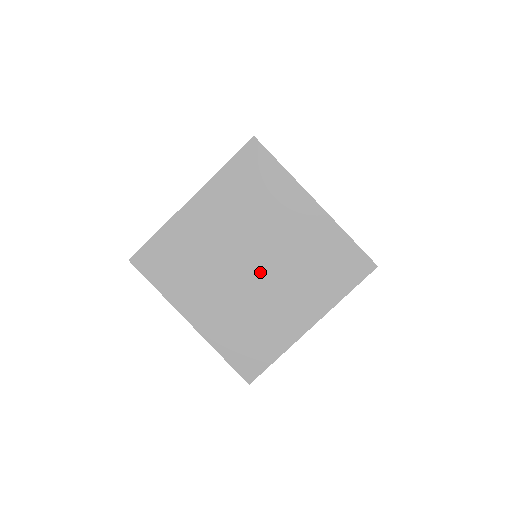
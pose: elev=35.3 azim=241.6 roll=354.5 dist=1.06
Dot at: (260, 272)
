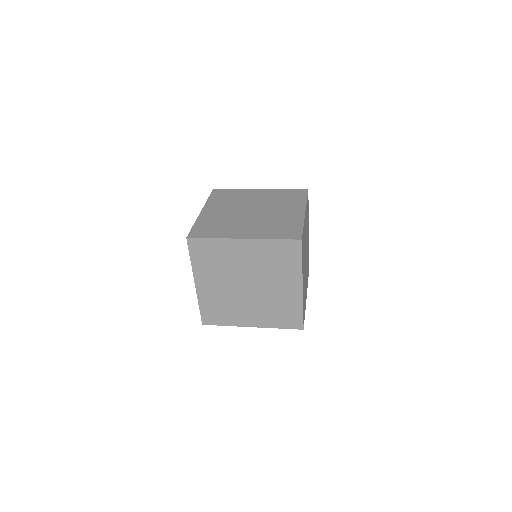
Dot at: (248, 292)
